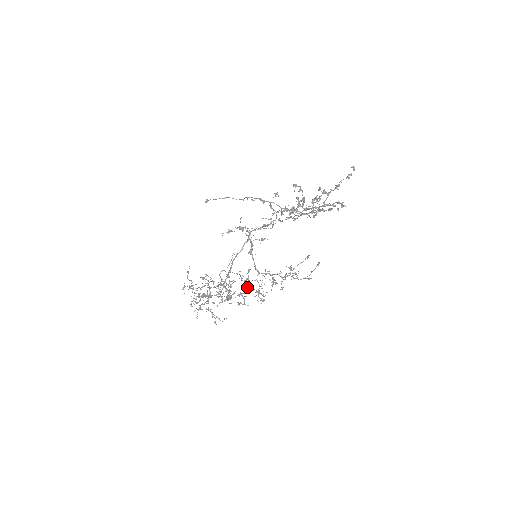
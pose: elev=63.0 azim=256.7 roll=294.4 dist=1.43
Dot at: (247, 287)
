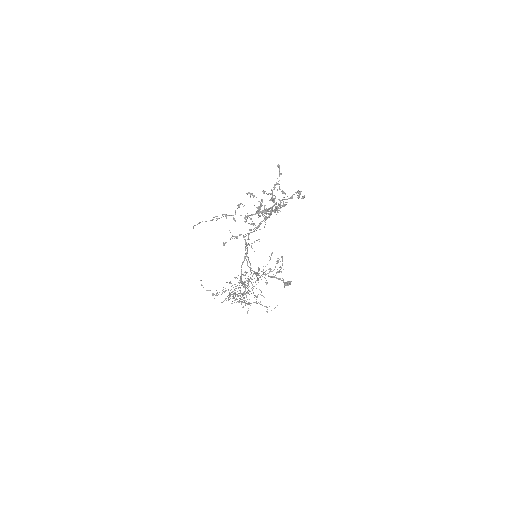
Dot at: occluded
